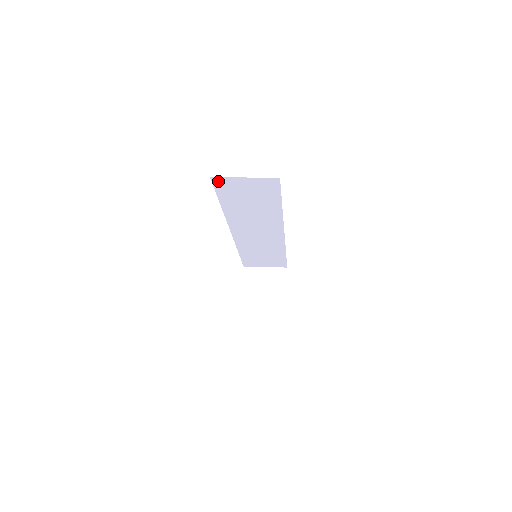
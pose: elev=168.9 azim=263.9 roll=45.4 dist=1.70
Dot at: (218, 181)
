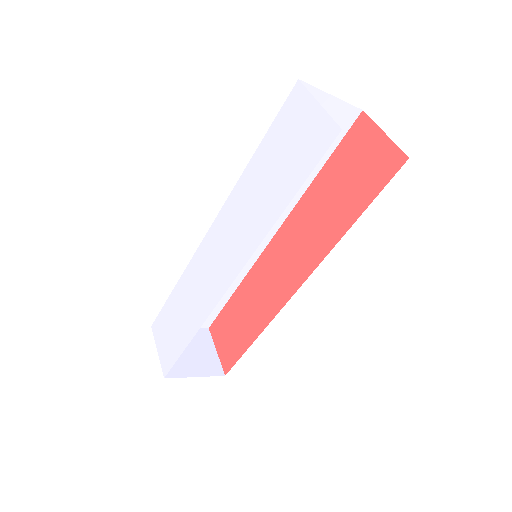
Dot at: occluded
